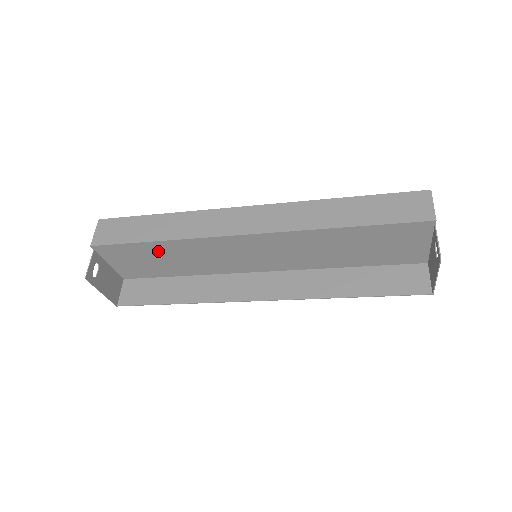
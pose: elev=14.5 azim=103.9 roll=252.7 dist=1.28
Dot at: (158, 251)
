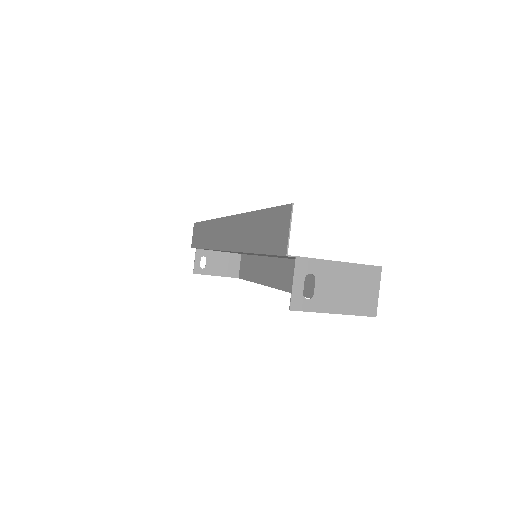
Dot at: occluded
